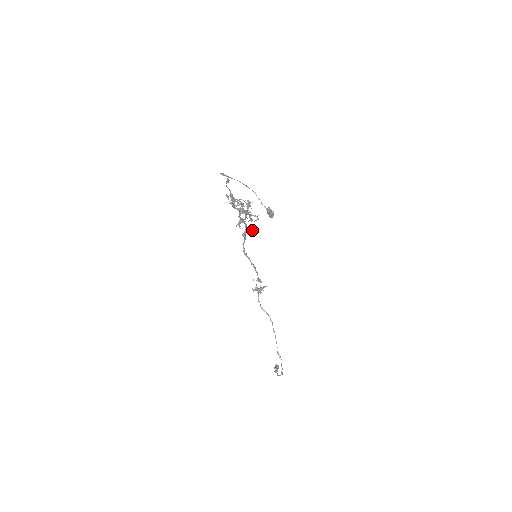
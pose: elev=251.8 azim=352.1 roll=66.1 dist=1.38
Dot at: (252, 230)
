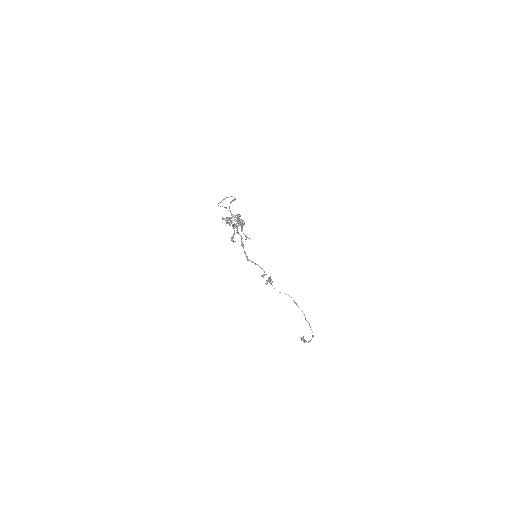
Dot at: (247, 237)
